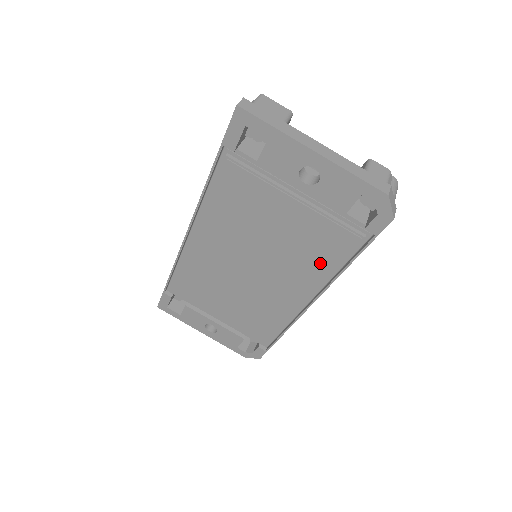
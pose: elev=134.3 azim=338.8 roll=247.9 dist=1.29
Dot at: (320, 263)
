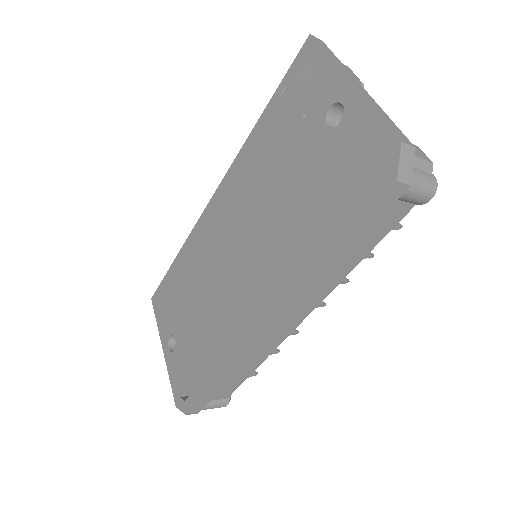
Dot at: (299, 251)
